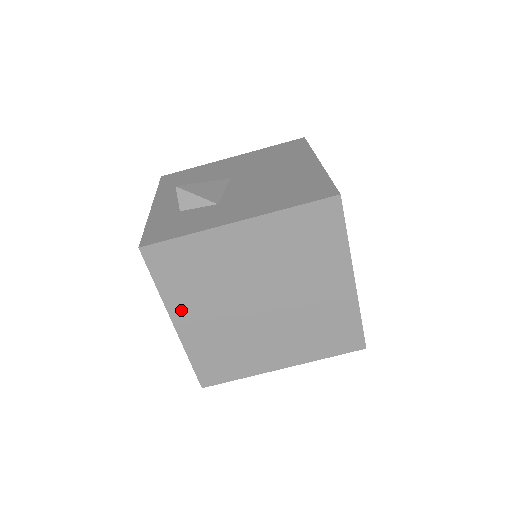
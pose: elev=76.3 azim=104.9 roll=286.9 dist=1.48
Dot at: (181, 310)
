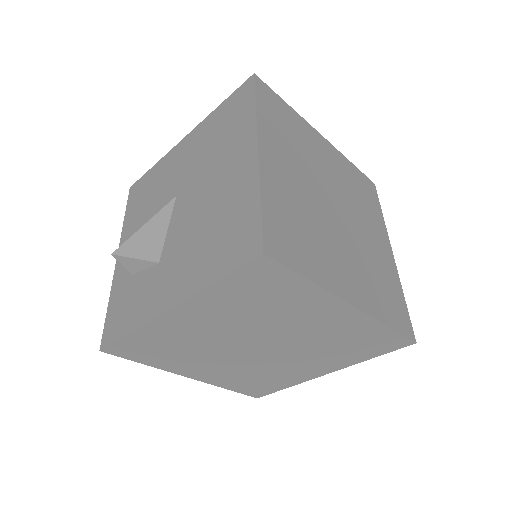
Dot at: (184, 369)
